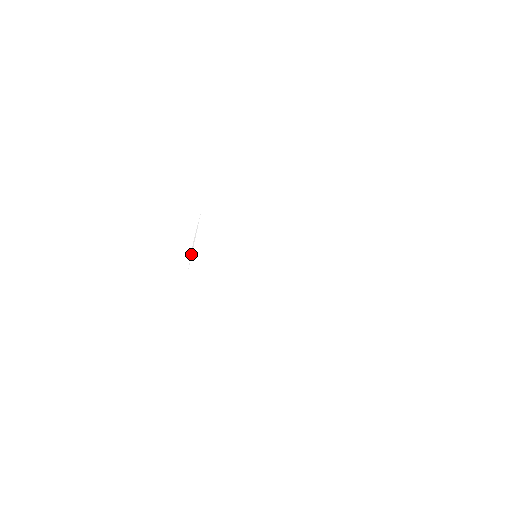
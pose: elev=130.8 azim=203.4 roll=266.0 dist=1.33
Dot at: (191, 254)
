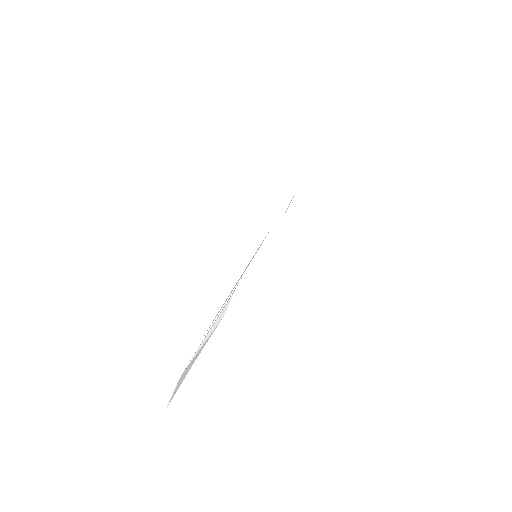
Dot at: (230, 291)
